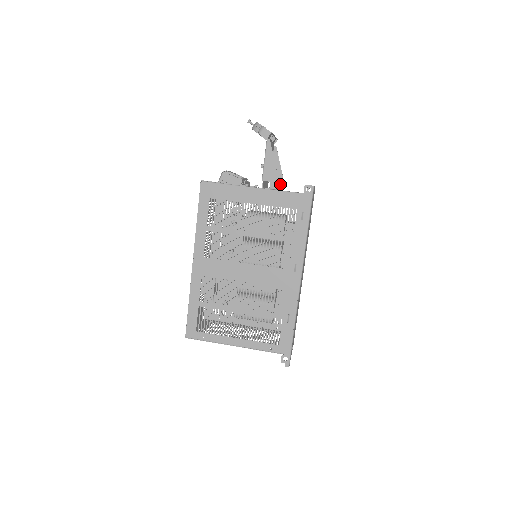
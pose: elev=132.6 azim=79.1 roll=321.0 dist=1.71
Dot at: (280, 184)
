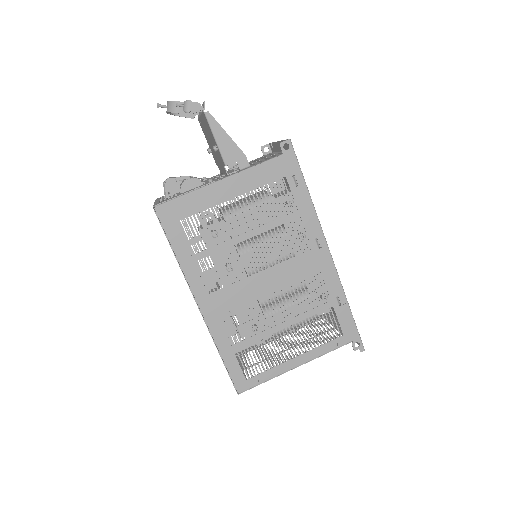
Dot at: occluded
